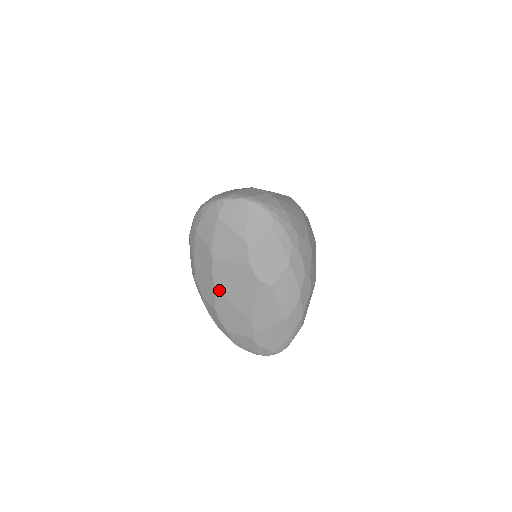
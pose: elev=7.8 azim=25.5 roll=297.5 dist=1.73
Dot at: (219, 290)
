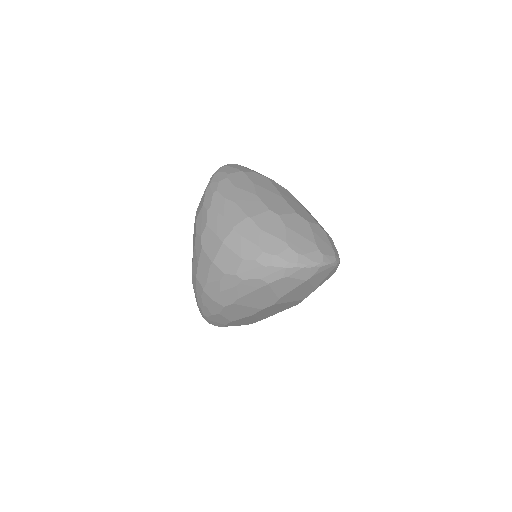
Dot at: (255, 315)
